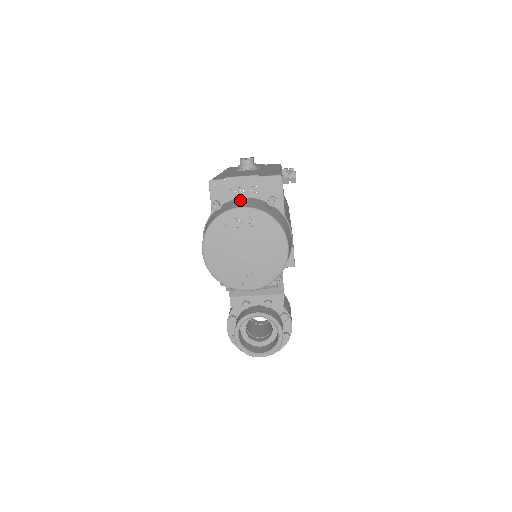
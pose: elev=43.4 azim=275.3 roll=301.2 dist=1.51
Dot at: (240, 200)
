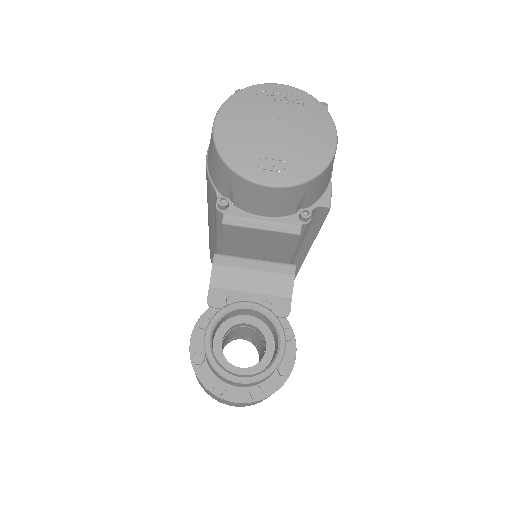
Dot at: occluded
